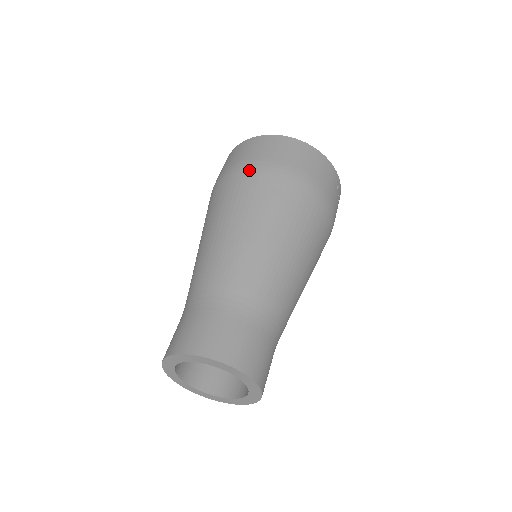
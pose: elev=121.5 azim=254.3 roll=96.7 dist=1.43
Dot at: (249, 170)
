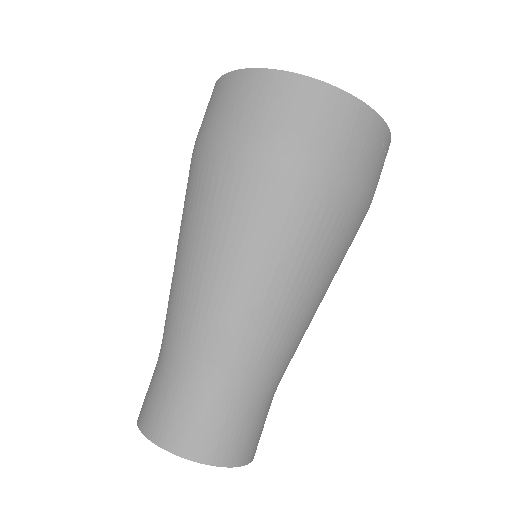
Dot at: (247, 155)
